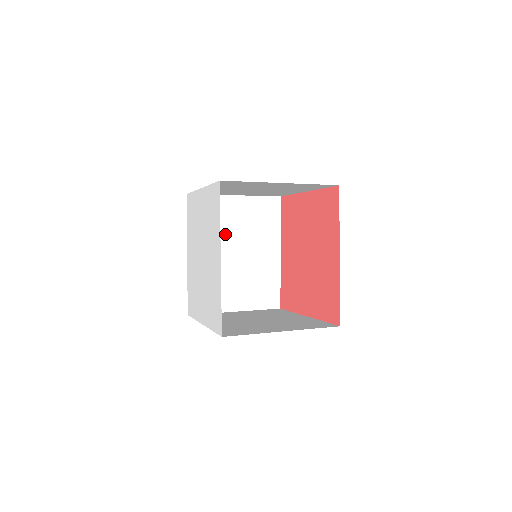
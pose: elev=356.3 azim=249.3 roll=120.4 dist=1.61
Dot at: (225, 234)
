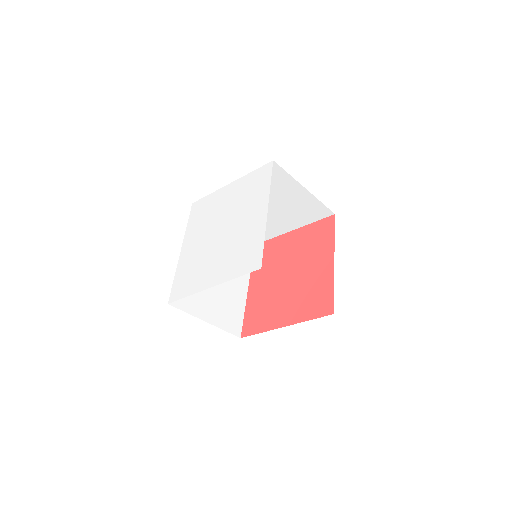
Dot at: occluded
